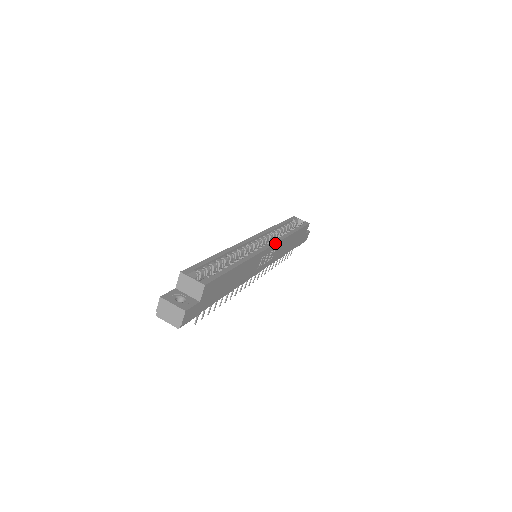
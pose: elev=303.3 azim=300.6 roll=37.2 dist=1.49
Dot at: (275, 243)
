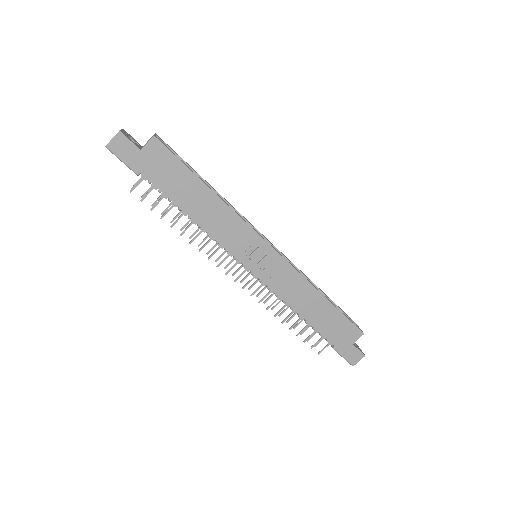
Dot at: occluded
